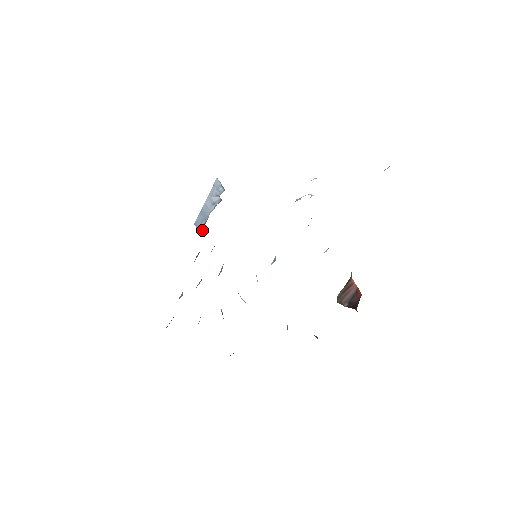
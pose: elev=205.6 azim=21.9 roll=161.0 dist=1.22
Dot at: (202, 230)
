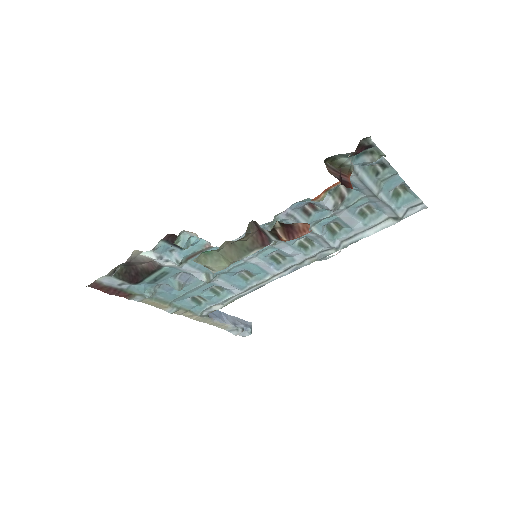
Dot at: (209, 316)
